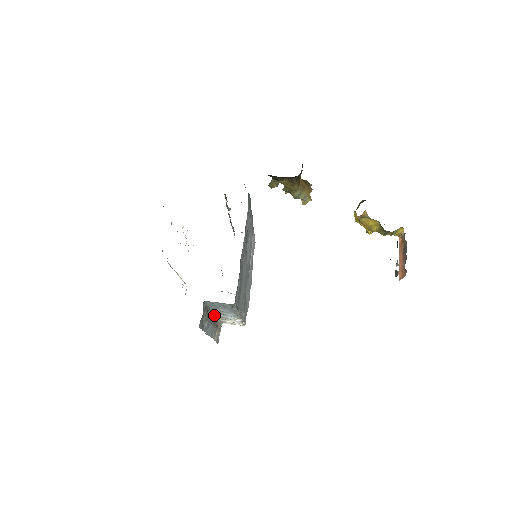
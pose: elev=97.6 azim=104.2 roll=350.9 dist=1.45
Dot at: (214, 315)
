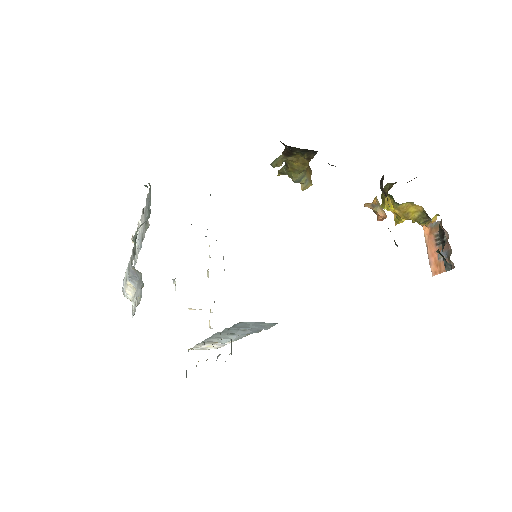
Dot at: occluded
